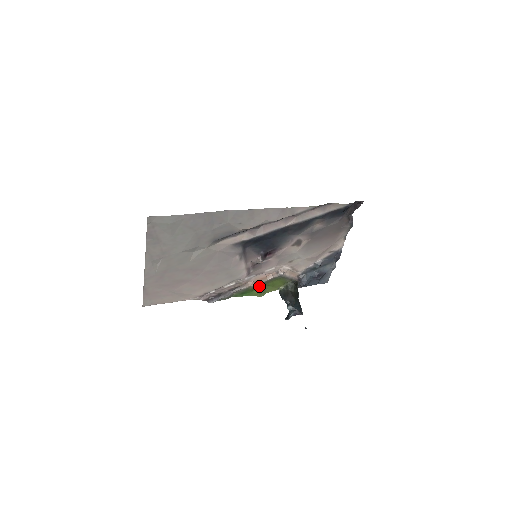
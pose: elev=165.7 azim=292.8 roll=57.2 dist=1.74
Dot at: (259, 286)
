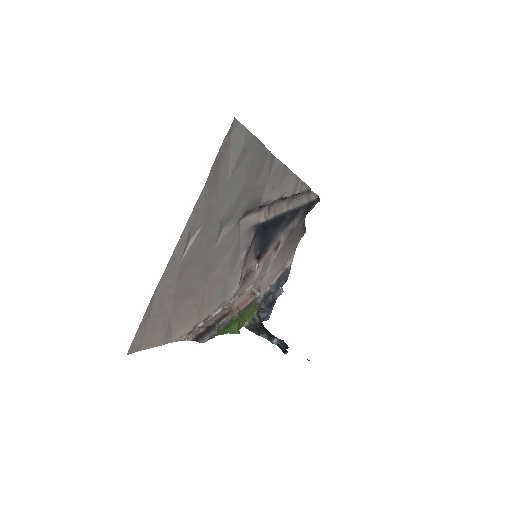
Dot at: (240, 315)
